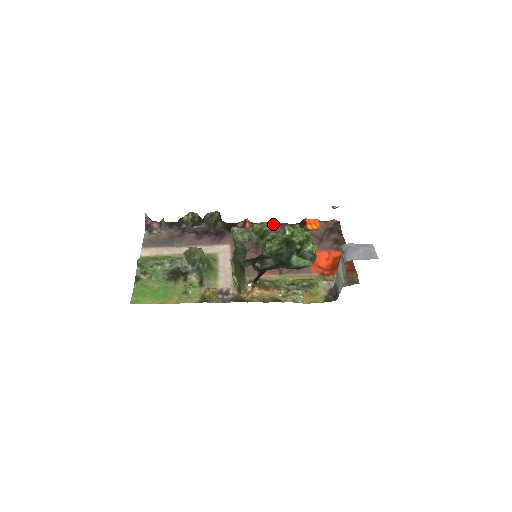
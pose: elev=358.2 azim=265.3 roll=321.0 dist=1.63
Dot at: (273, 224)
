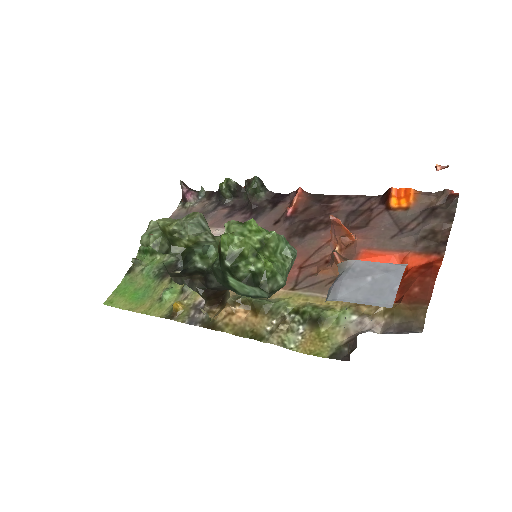
Dot at: (339, 196)
